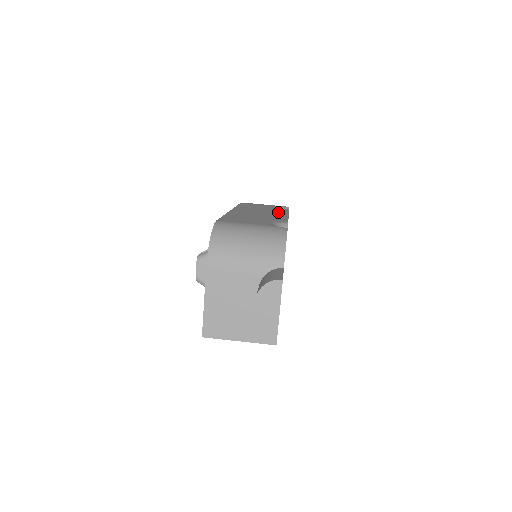
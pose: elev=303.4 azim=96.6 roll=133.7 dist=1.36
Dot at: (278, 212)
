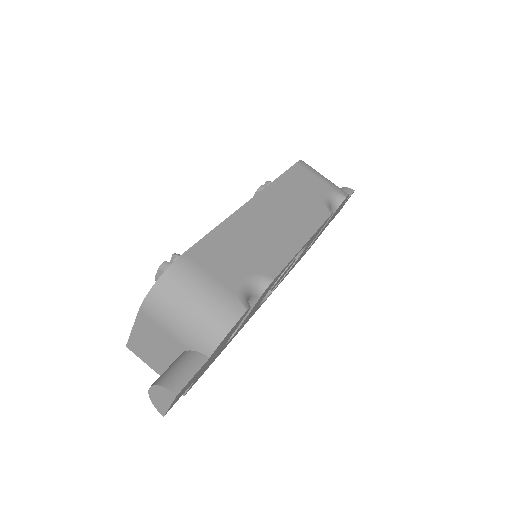
Dot at: (303, 226)
